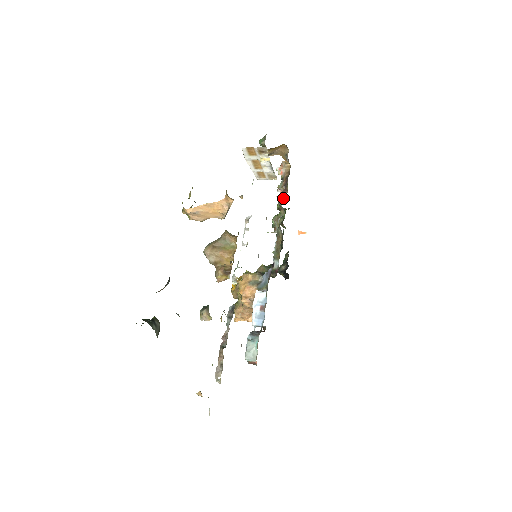
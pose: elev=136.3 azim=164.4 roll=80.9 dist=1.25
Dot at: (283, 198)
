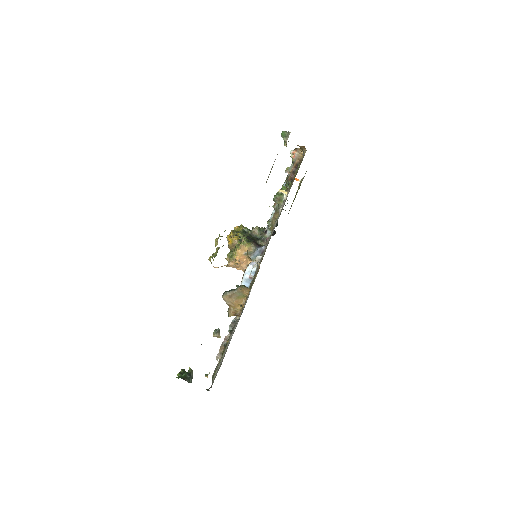
Dot at: (289, 180)
